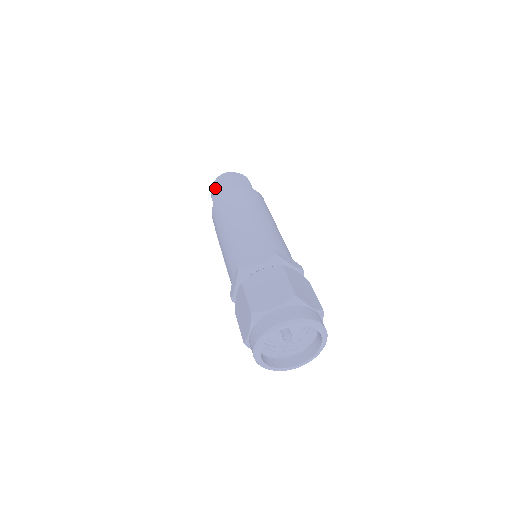
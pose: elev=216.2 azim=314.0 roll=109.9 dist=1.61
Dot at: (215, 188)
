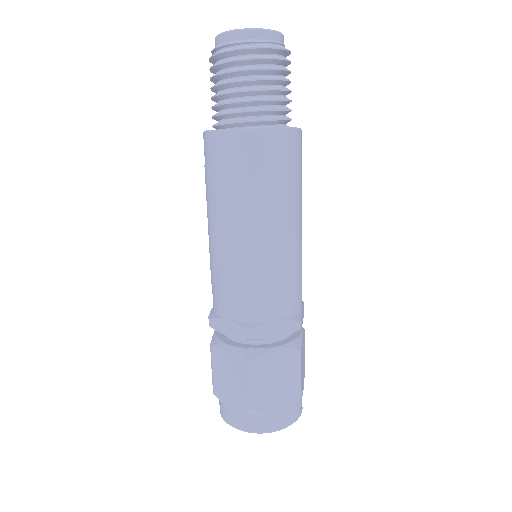
Dot at: (237, 71)
